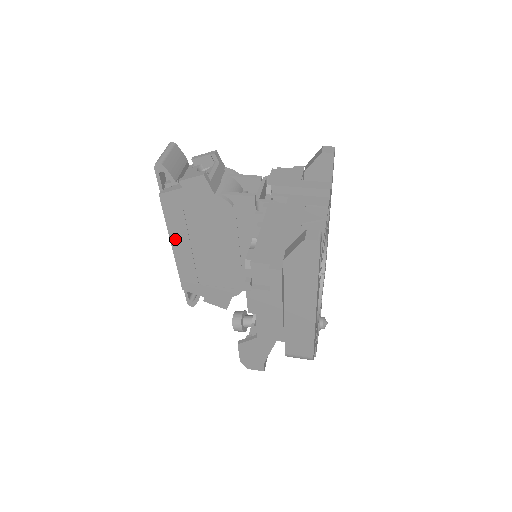
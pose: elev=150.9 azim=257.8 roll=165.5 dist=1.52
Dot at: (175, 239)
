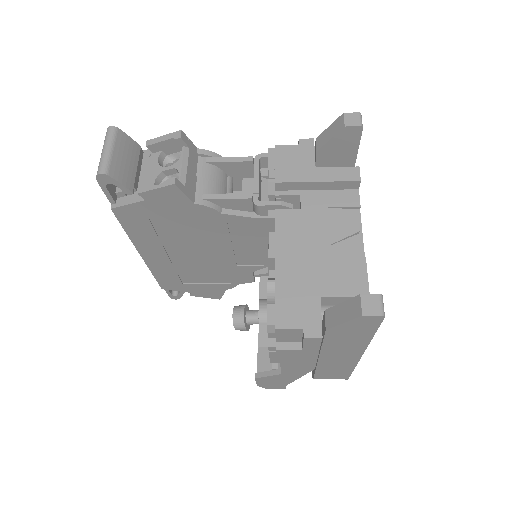
Dot at: (144, 249)
